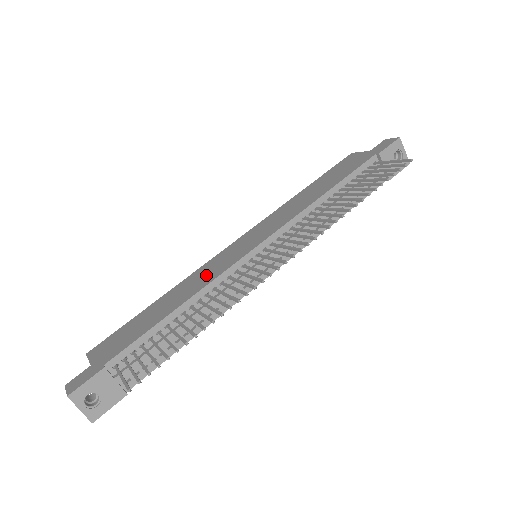
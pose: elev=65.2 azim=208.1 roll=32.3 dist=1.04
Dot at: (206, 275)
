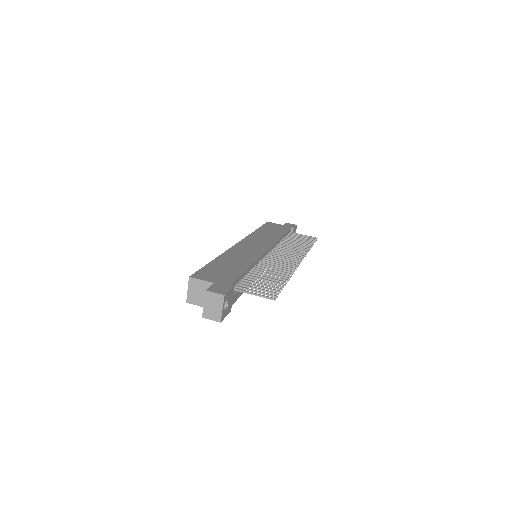
Dot at: (246, 255)
